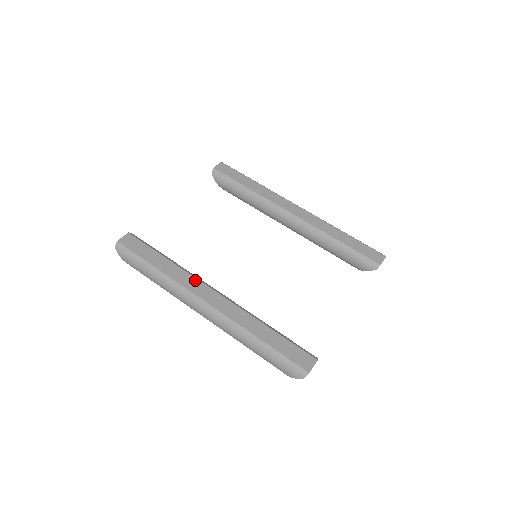
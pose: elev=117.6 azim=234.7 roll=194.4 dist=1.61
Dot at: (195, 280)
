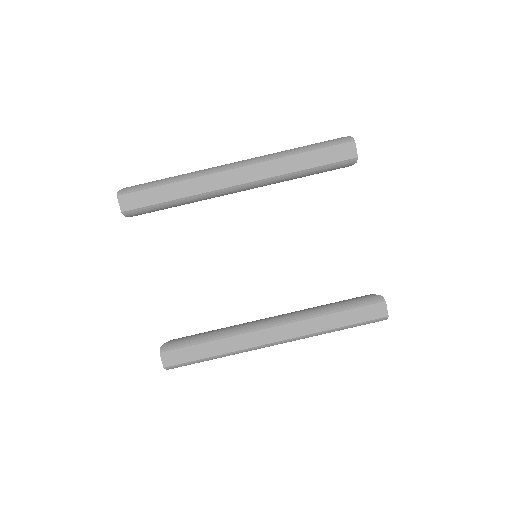
Dot at: (249, 335)
